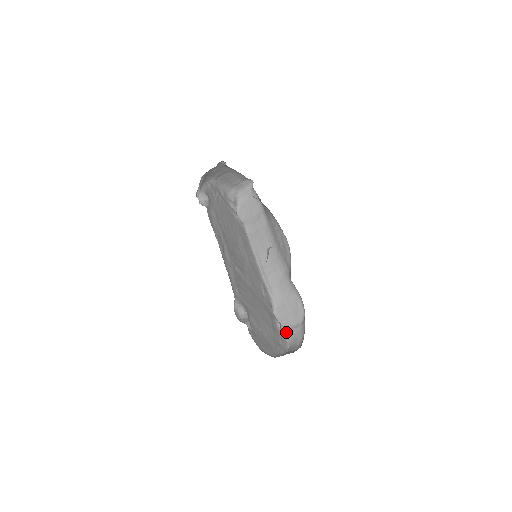
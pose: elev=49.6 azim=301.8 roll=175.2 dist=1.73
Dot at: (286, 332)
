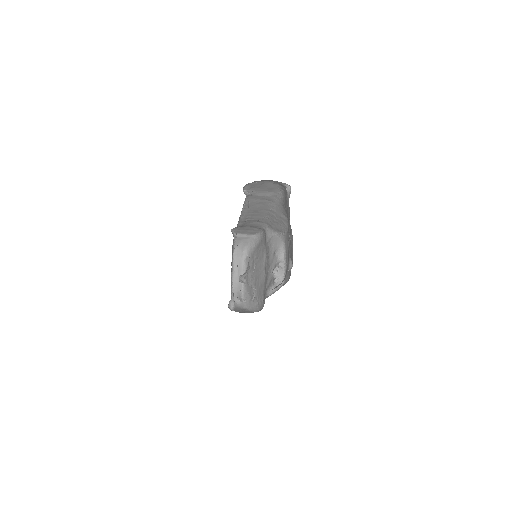
Dot at: (236, 239)
